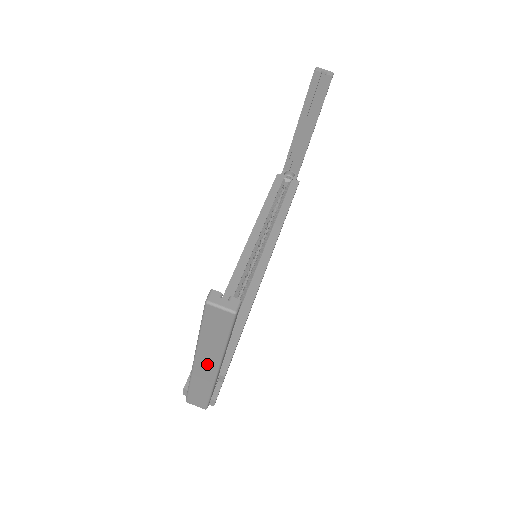
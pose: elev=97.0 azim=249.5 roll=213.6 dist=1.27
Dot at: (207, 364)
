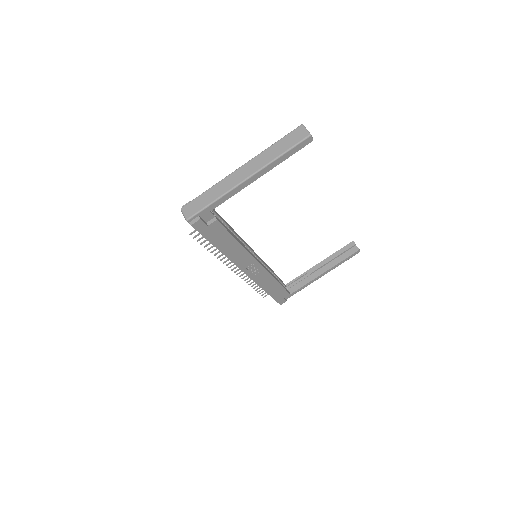
Dot at: (247, 170)
